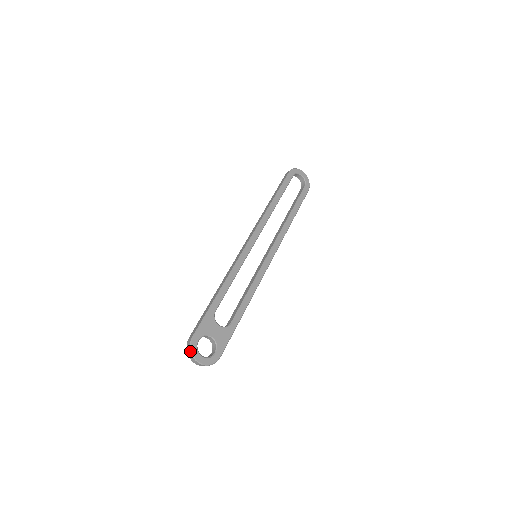
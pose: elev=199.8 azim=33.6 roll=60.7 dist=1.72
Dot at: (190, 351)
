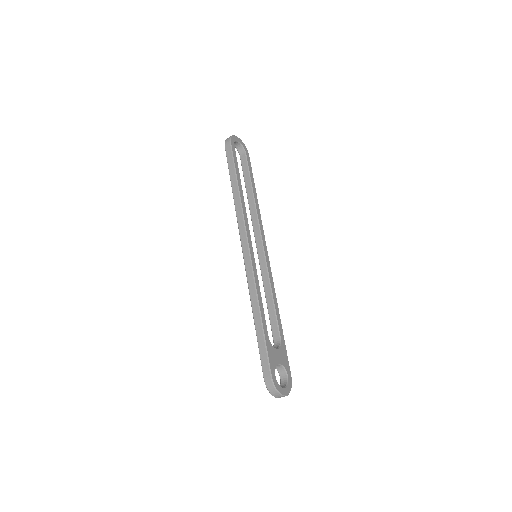
Dot at: (276, 391)
